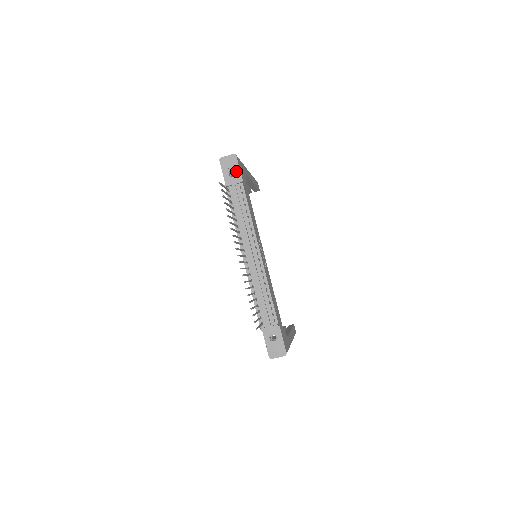
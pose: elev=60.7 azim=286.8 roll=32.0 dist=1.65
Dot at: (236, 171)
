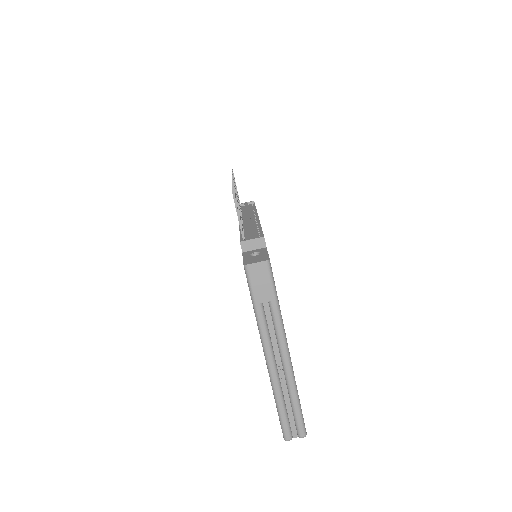
Dot at: occluded
